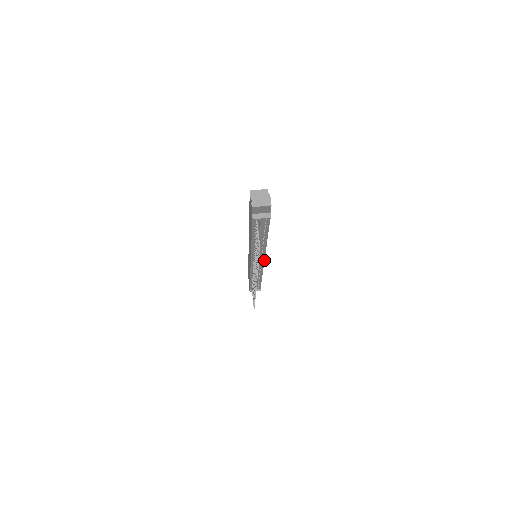
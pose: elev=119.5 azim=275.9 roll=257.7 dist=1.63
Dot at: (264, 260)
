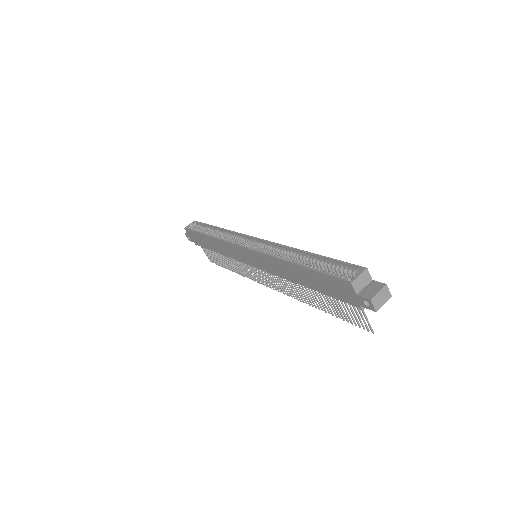
Dot at: occluded
